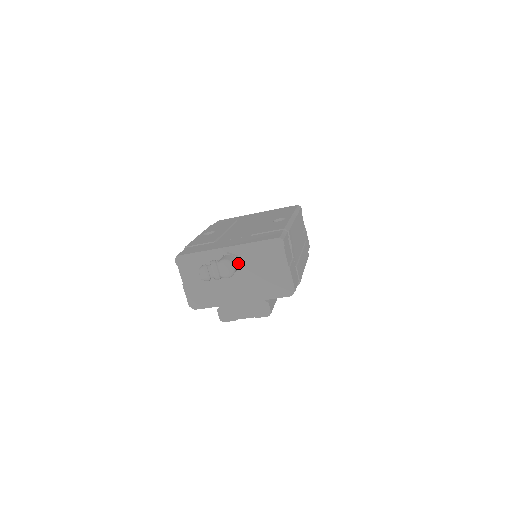
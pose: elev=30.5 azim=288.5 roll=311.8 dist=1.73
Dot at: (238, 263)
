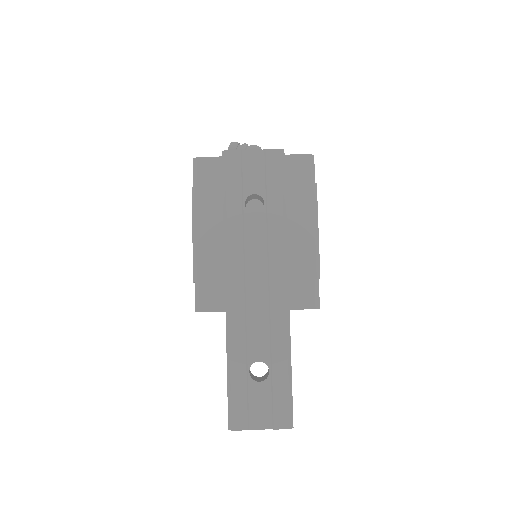
Dot at: occluded
